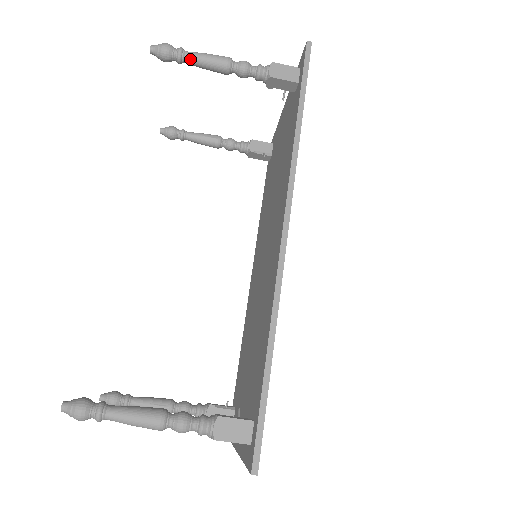
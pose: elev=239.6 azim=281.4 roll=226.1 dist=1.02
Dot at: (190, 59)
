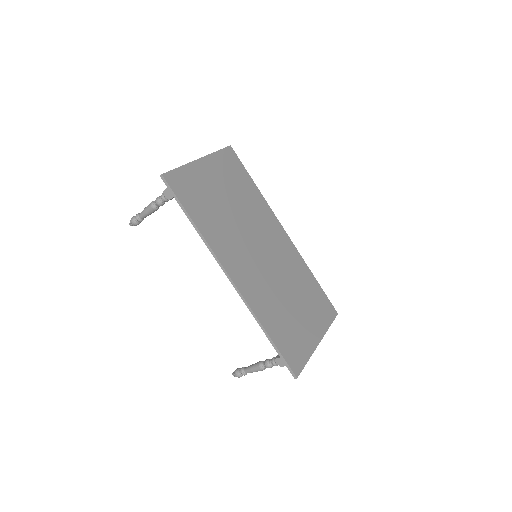
Dot at: (143, 218)
